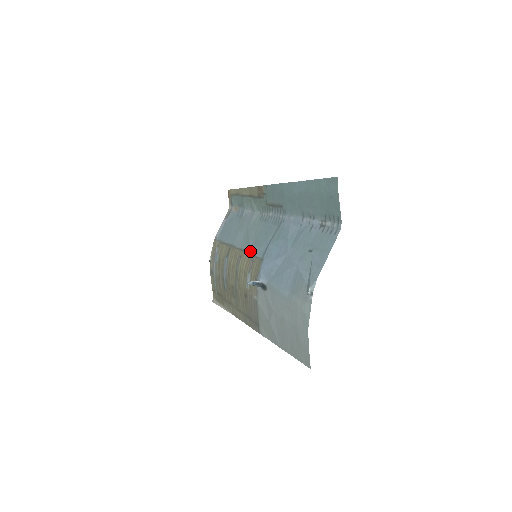
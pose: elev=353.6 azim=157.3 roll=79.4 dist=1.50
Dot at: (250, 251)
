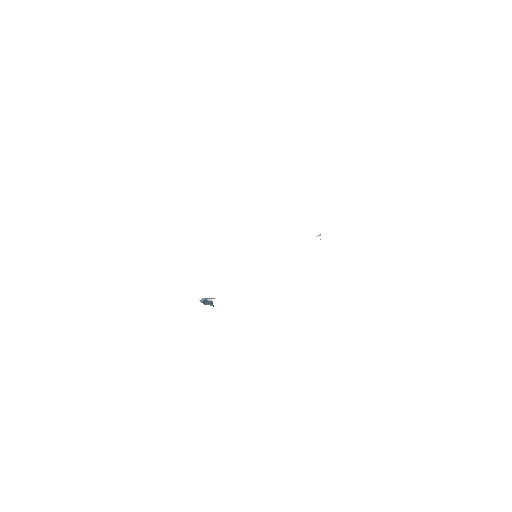
Dot at: occluded
